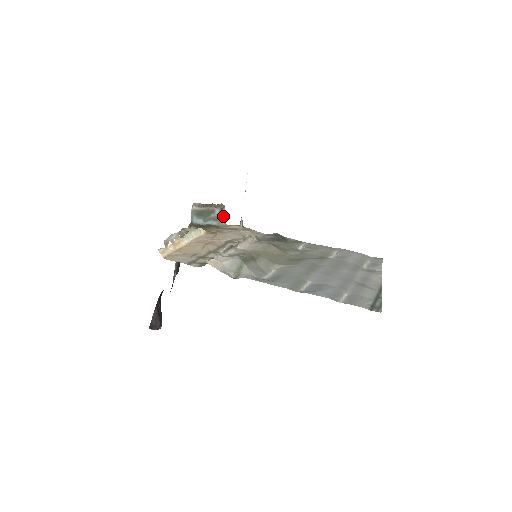
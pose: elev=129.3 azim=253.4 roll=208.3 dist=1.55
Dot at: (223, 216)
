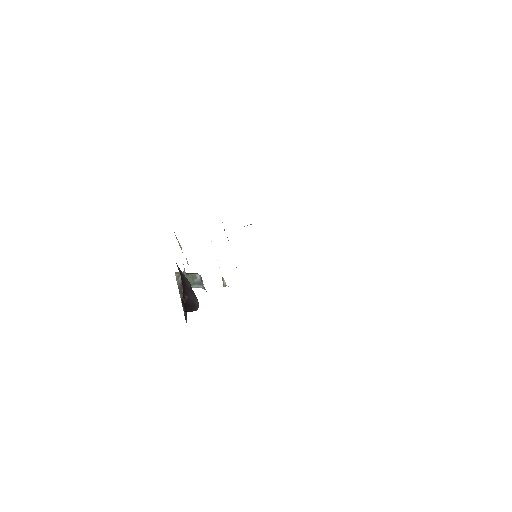
Dot at: occluded
